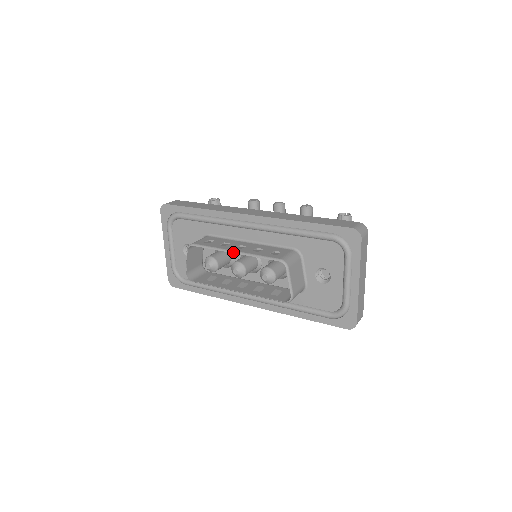
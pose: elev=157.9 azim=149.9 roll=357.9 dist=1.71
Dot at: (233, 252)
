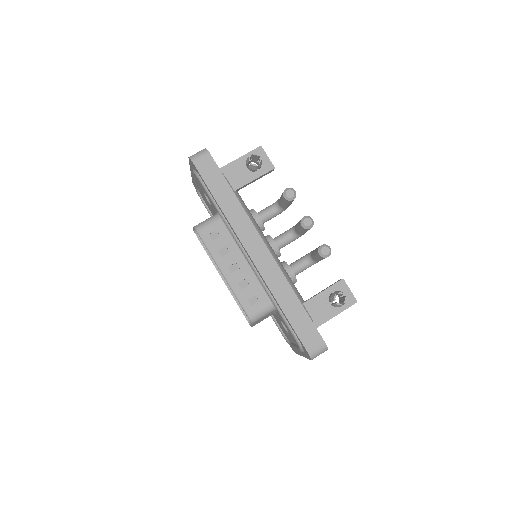
Dot at: (222, 274)
